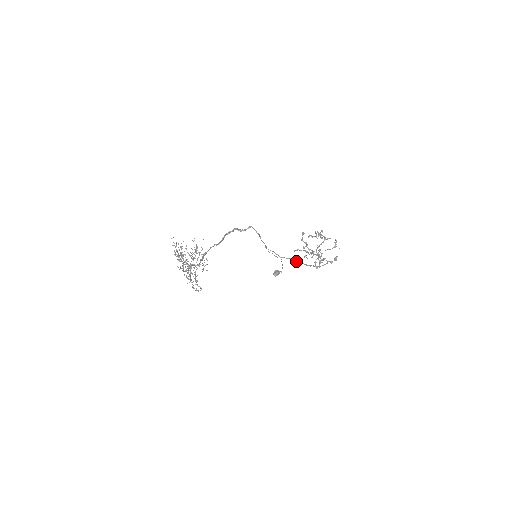
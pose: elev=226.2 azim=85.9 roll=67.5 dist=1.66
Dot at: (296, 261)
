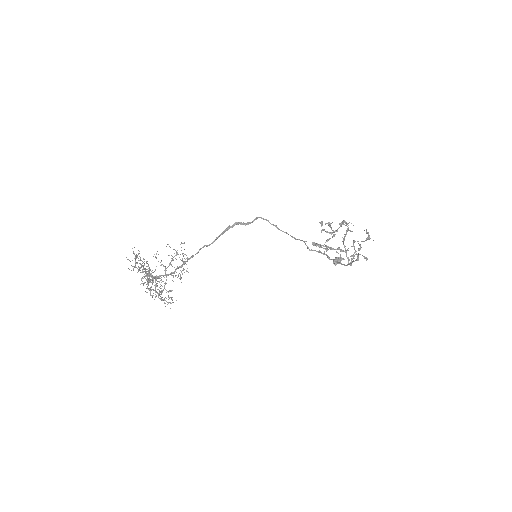
Dot at: (326, 255)
